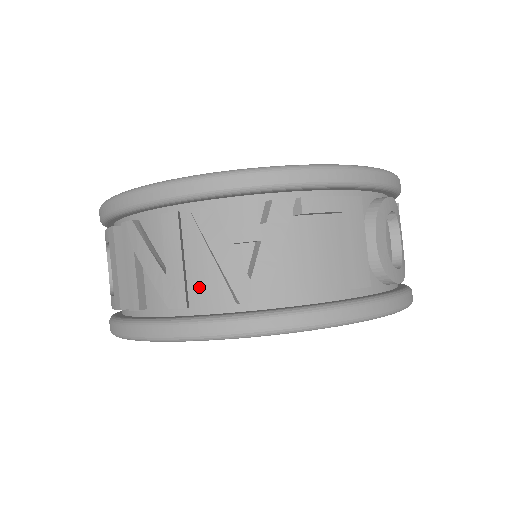
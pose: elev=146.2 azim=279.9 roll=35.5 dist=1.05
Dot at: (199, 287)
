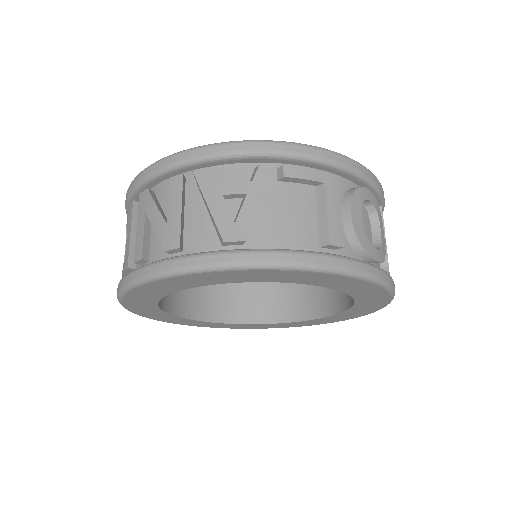
Dot at: (193, 234)
